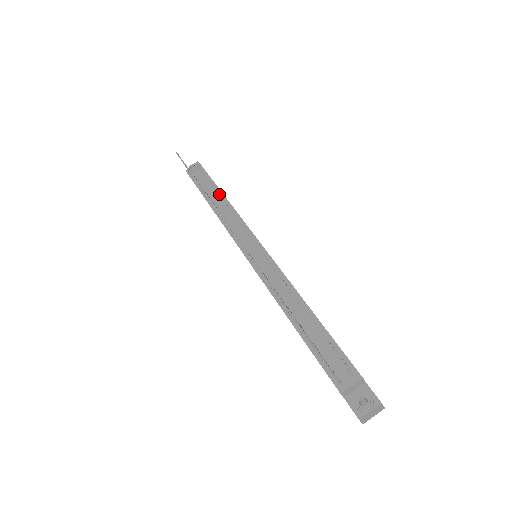
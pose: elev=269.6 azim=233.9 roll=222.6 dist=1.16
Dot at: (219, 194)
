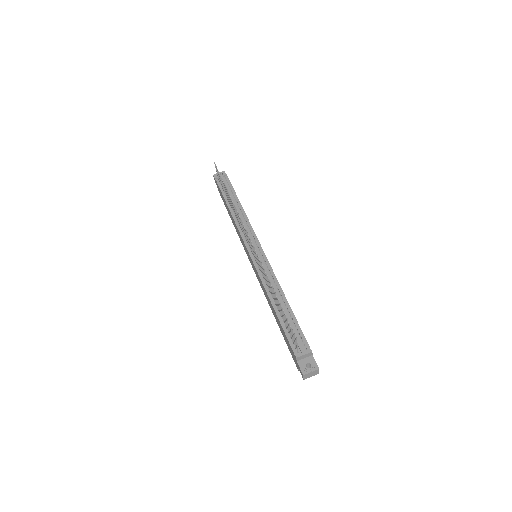
Dot at: (238, 203)
